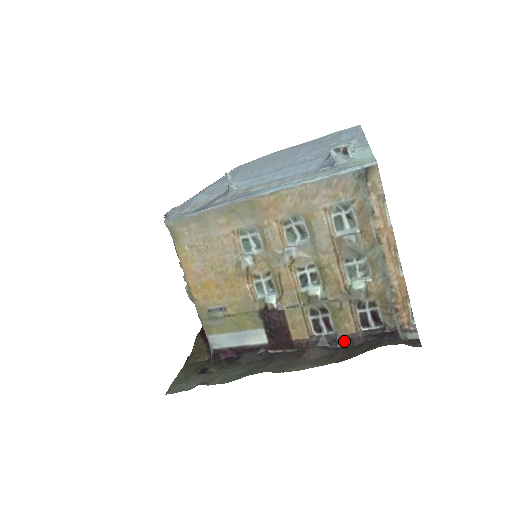
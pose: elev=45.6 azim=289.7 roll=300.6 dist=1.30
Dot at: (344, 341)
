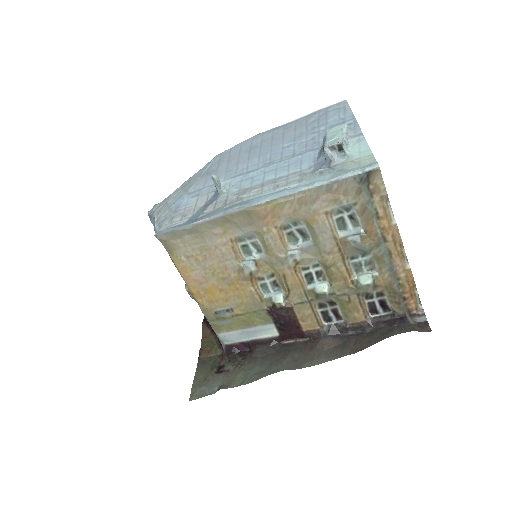
Dot at: (354, 328)
